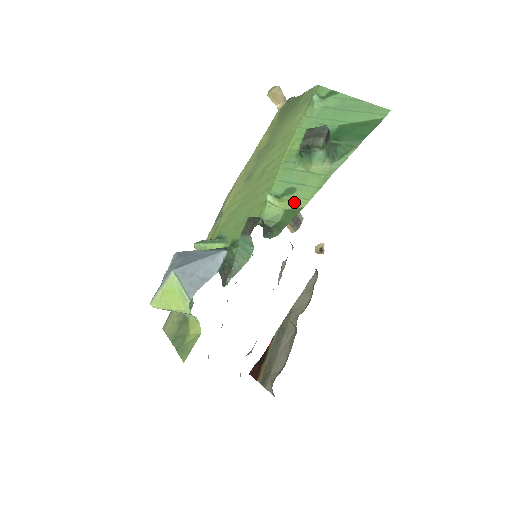
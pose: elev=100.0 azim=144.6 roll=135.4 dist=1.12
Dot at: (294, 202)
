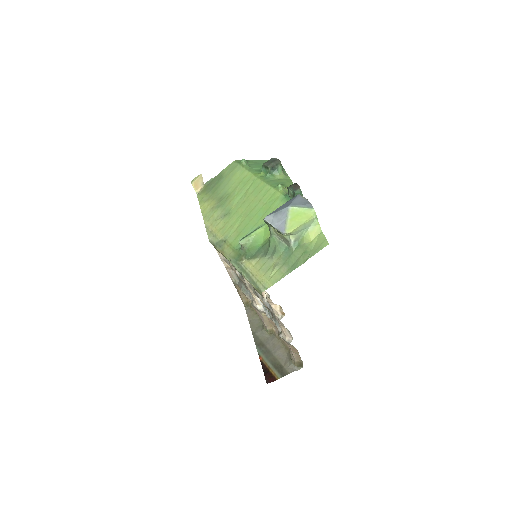
Dot at: occluded
